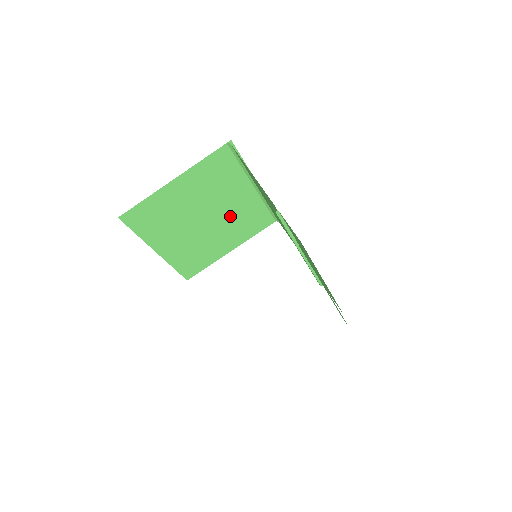
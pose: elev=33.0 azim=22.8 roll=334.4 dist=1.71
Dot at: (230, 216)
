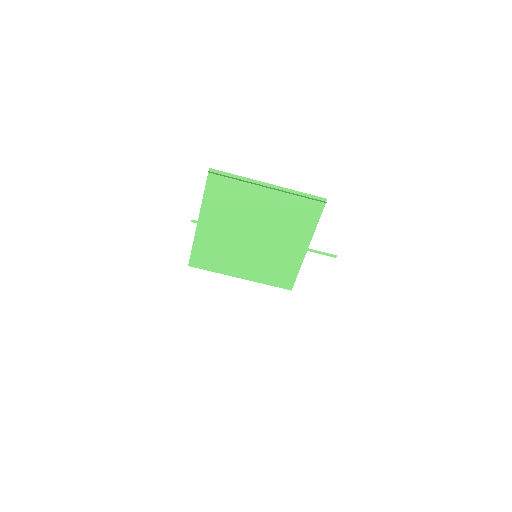
Dot at: (273, 222)
